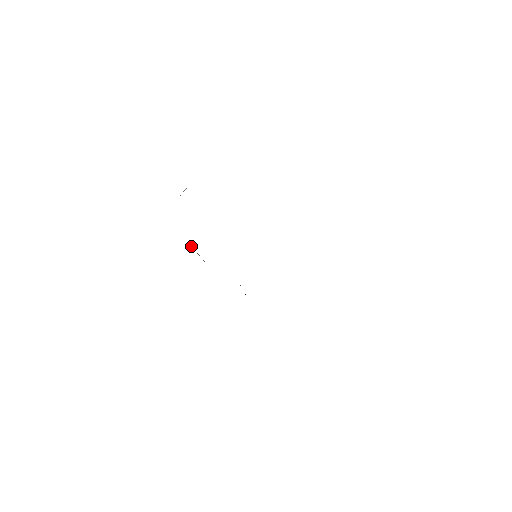
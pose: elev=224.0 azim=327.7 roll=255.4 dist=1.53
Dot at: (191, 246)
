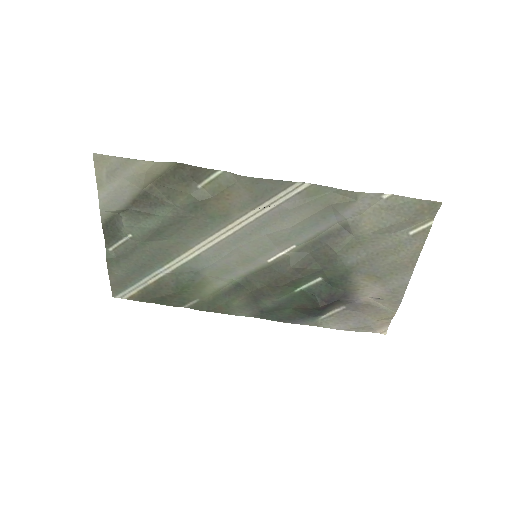
Dot at: (154, 184)
